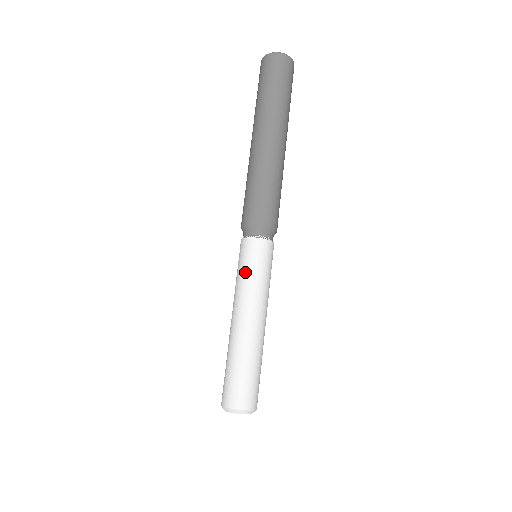
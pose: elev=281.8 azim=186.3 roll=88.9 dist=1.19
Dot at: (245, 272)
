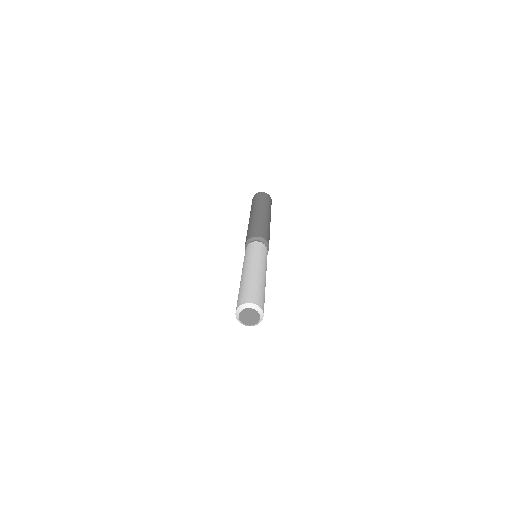
Dot at: (261, 253)
